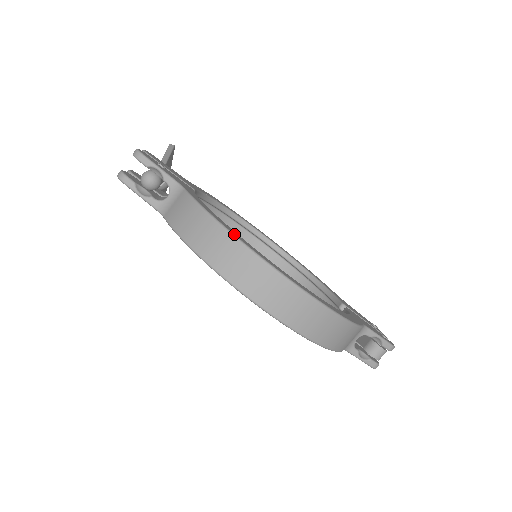
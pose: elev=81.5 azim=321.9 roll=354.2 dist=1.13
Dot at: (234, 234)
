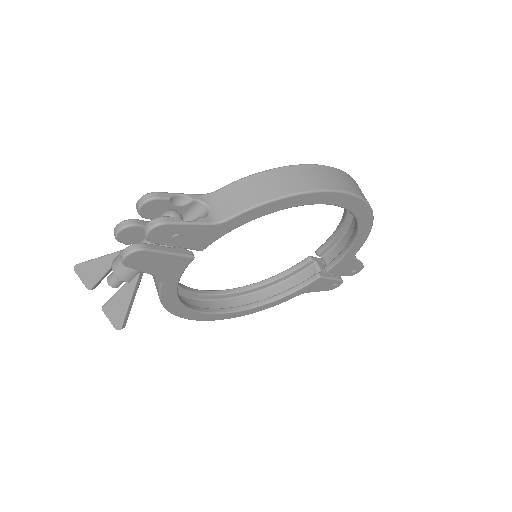
Dot at: (297, 165)
